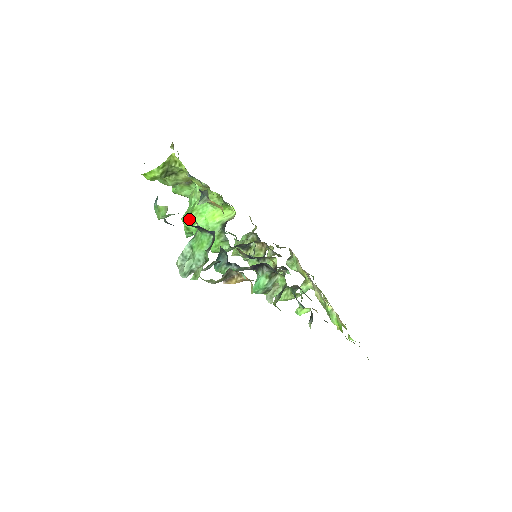
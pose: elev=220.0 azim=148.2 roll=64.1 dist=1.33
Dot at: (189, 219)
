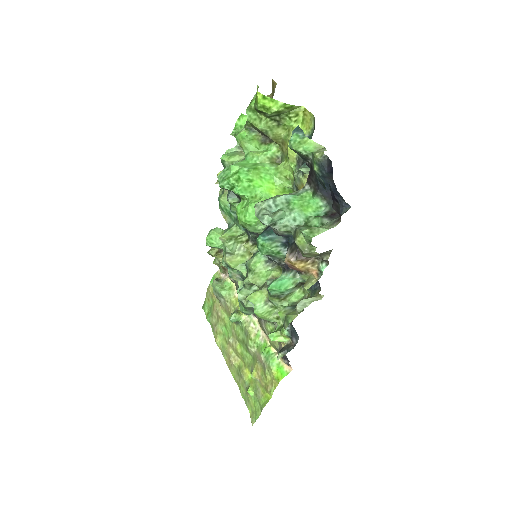
Dot at: (247, 172)
